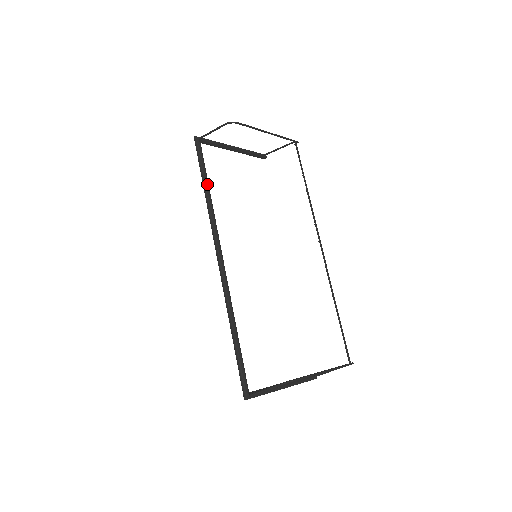
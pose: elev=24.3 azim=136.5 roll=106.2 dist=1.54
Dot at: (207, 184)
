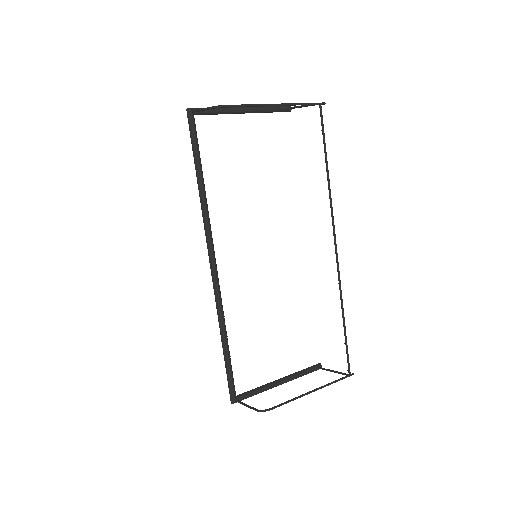
Dot at: (200, 173)
